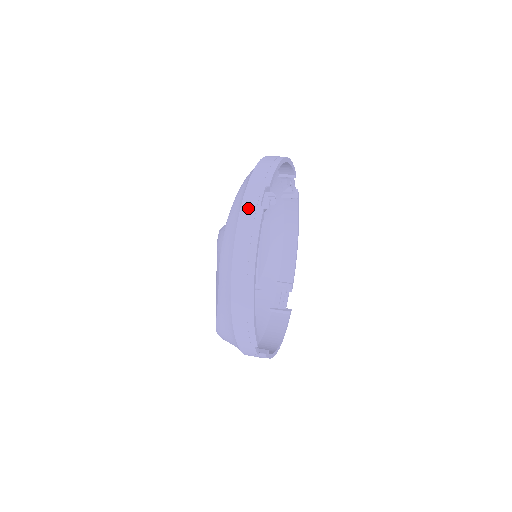
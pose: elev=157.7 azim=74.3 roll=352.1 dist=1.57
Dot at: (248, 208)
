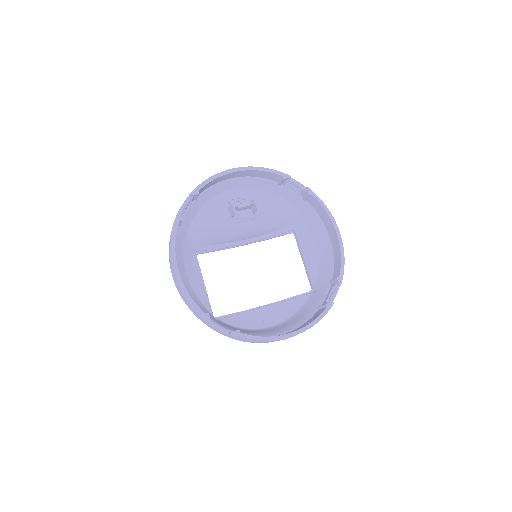
Dot at: occluded
